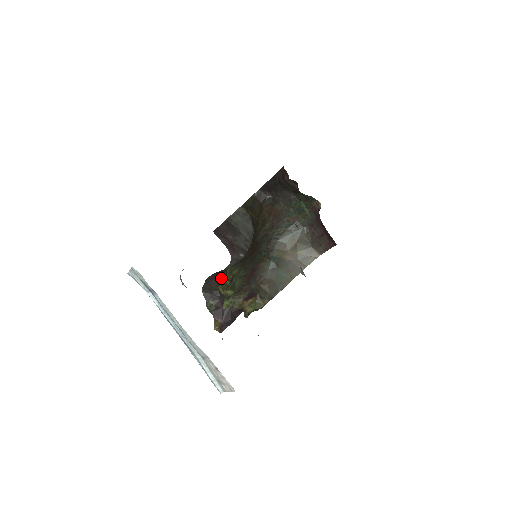
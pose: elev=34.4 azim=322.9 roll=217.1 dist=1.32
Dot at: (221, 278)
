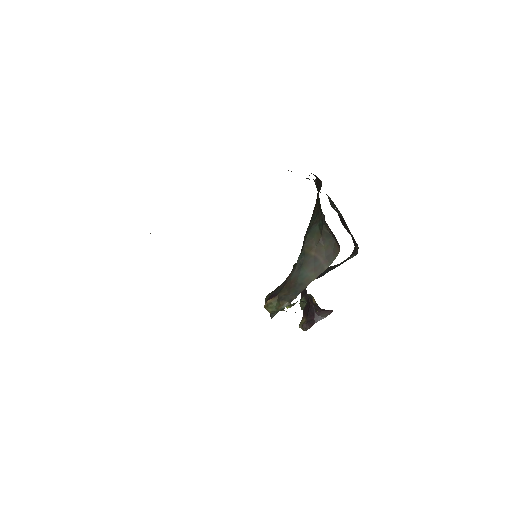
Dot at: occluded
